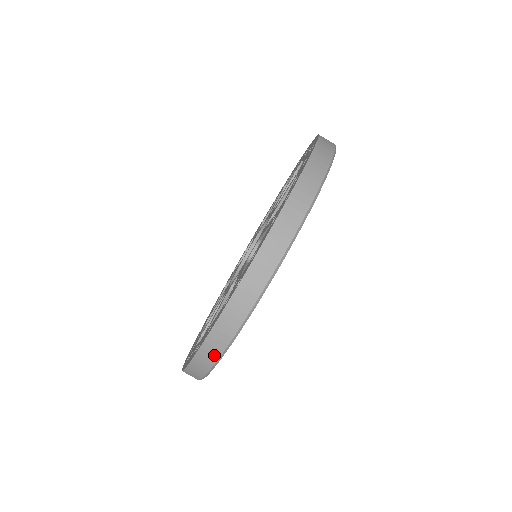
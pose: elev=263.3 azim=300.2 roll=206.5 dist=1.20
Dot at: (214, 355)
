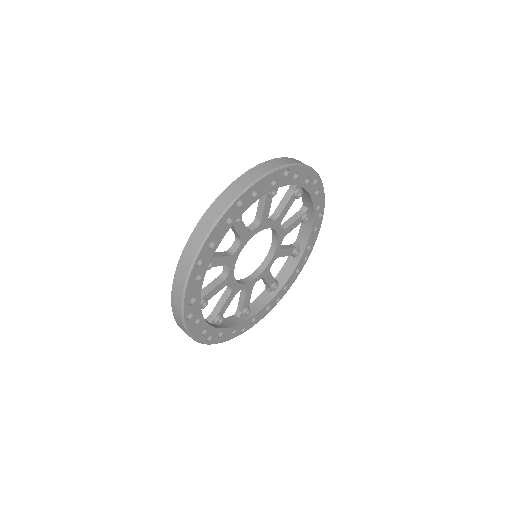
Dot at: (245, 184)
